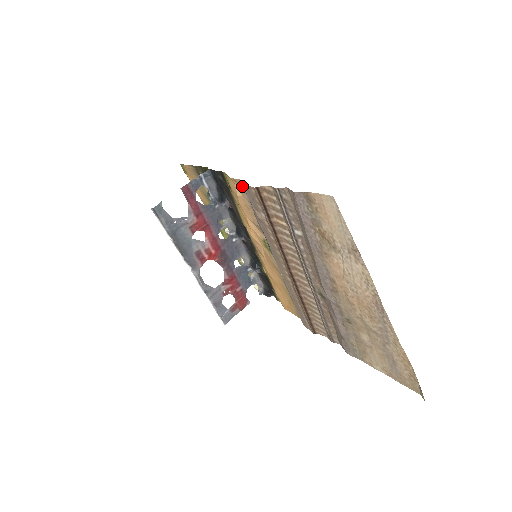
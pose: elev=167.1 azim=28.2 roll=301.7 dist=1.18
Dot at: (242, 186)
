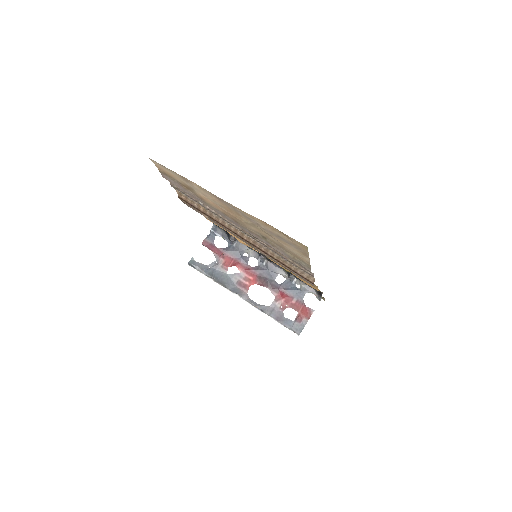
Dot at: occluded
